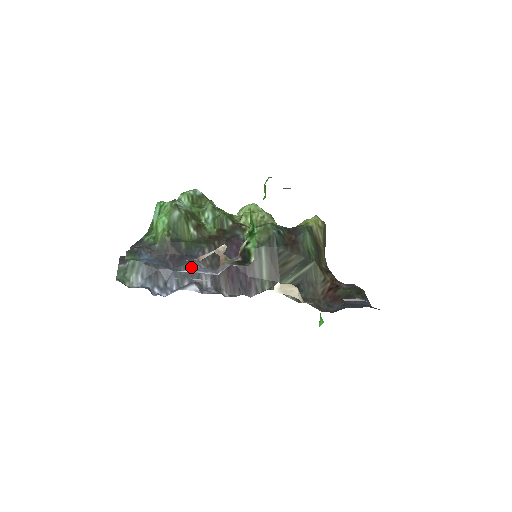
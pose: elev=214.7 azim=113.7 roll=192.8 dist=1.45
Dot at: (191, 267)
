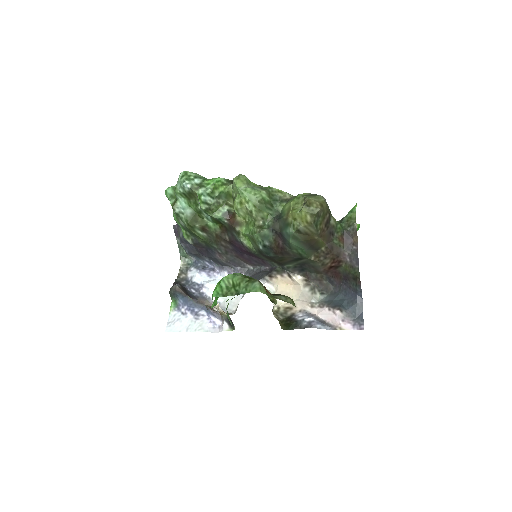
Dot at: (207, 308)
